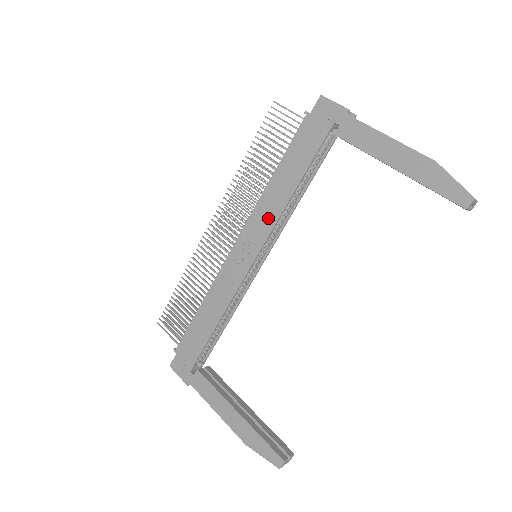
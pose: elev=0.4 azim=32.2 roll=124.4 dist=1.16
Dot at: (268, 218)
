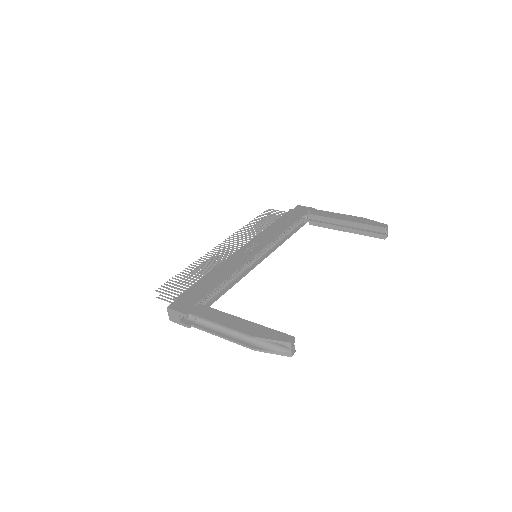
Dot at: (268, 237)
